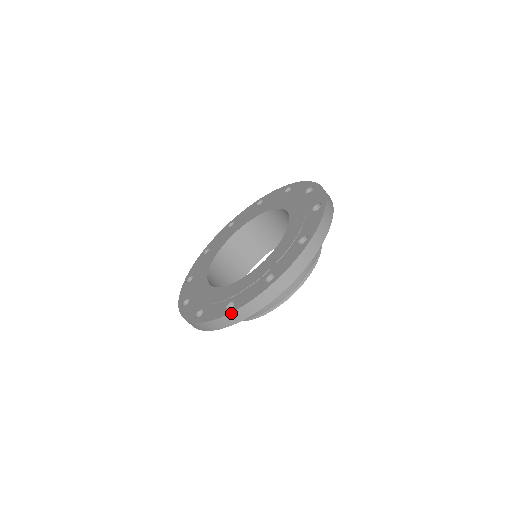
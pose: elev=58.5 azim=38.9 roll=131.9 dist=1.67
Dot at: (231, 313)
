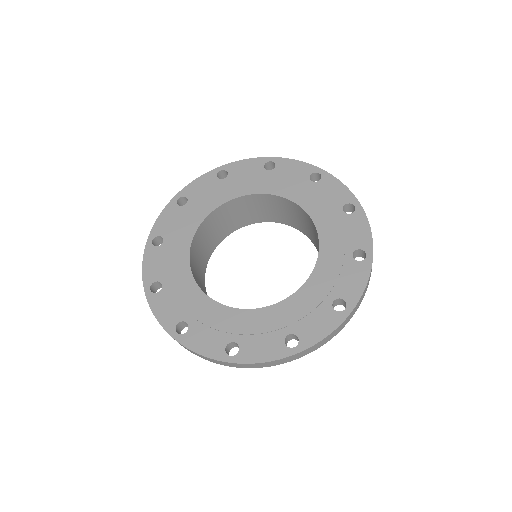
Dot at: (234, 363)
